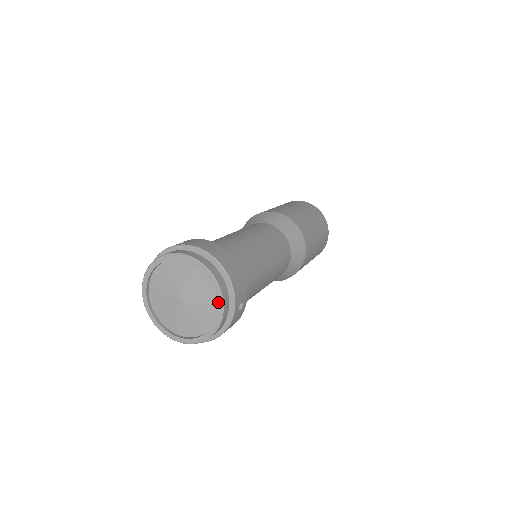
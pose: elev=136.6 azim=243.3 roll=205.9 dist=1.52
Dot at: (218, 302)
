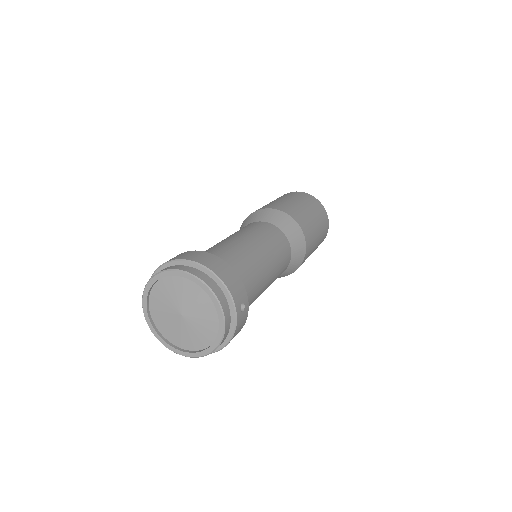
Dot at: (216, 308)
